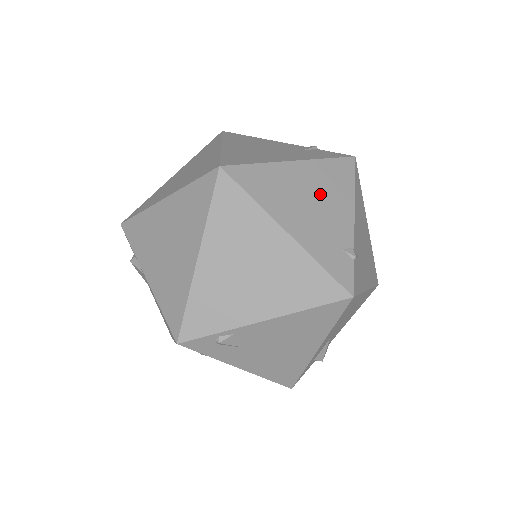
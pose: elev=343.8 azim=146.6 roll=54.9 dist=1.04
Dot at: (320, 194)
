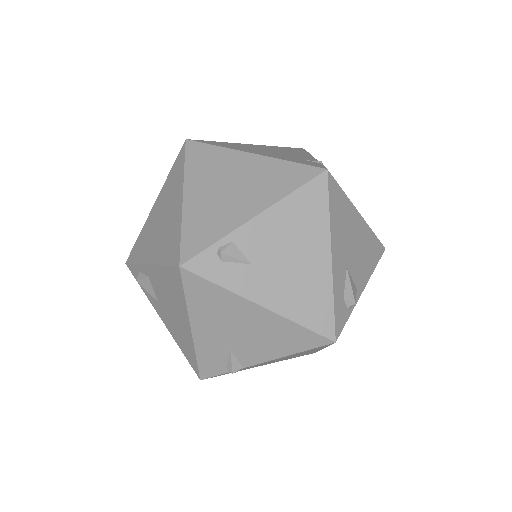
Dot at: (277, 151)
